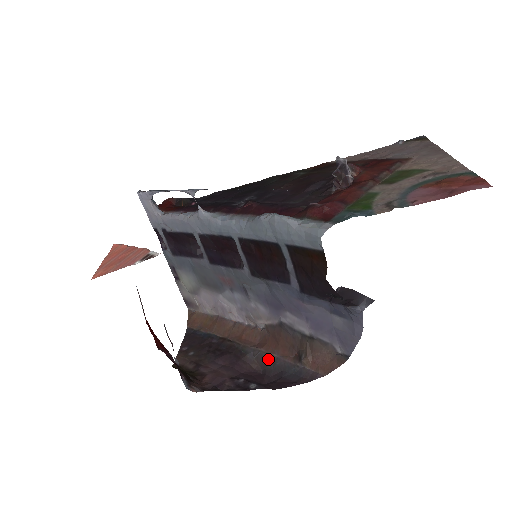
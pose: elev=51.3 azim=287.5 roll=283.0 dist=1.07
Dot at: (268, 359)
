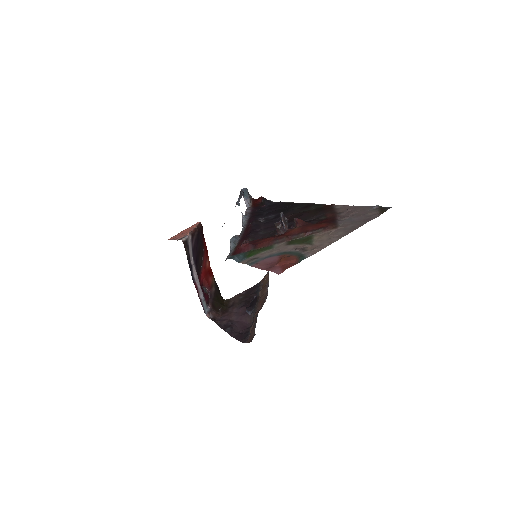
Dot at: (253, 320)
